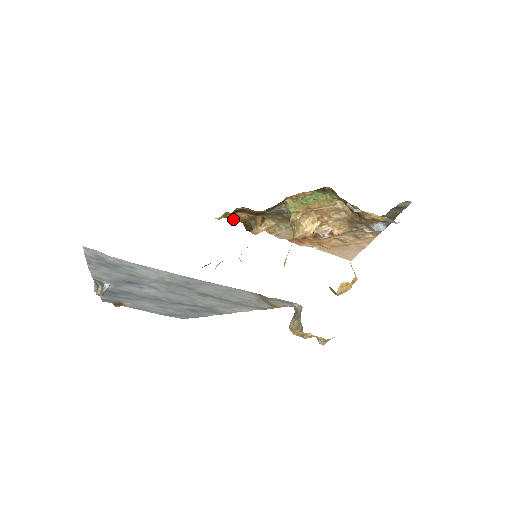
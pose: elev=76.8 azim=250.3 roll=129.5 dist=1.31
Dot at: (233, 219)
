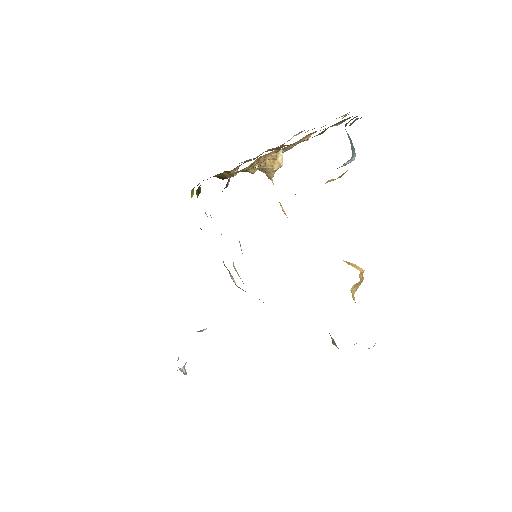
Dot at: occluded
